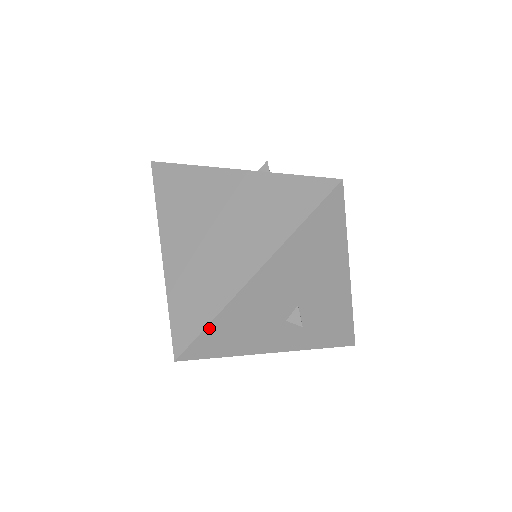
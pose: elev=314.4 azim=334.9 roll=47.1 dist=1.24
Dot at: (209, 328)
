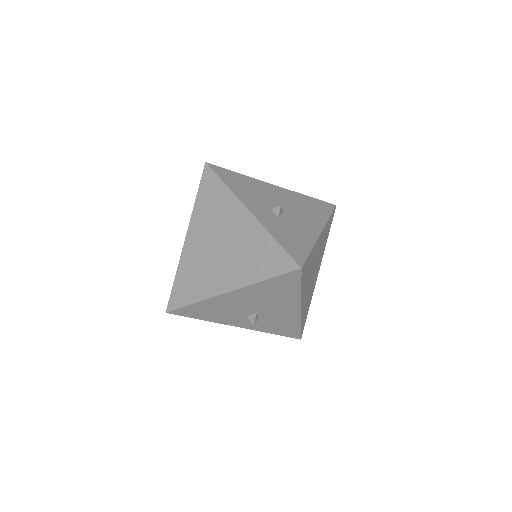
Dot at: (191, 306)
